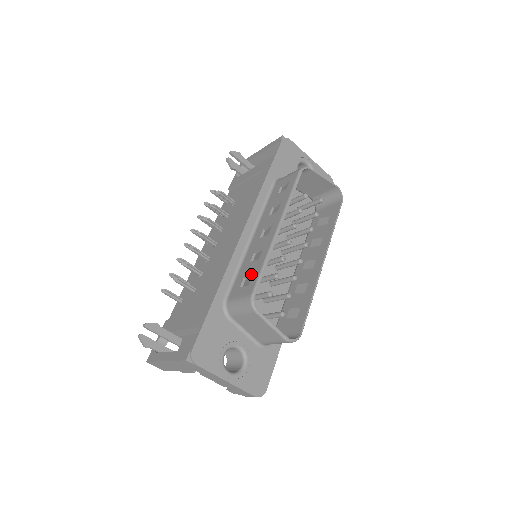
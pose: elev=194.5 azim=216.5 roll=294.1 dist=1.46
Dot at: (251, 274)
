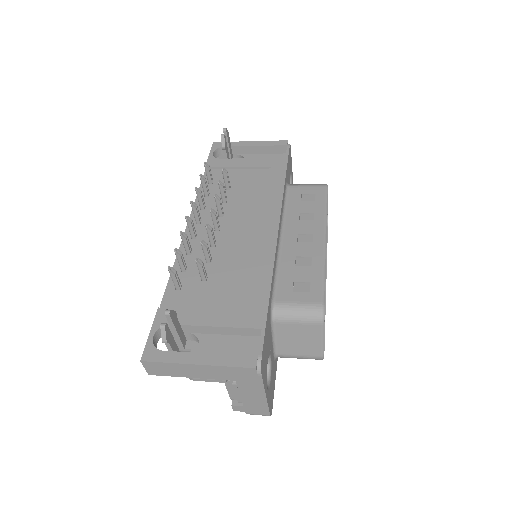
Dot at: (307, 280)
